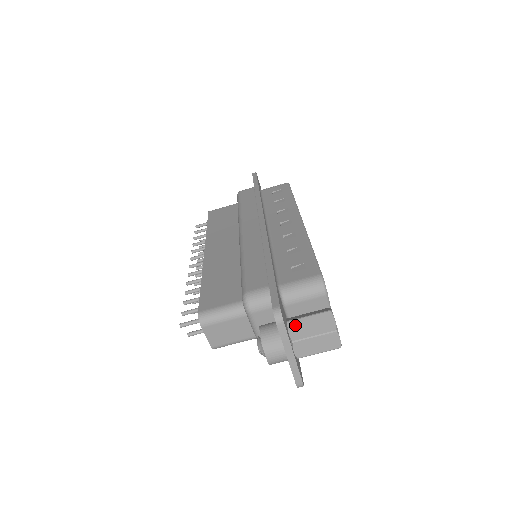
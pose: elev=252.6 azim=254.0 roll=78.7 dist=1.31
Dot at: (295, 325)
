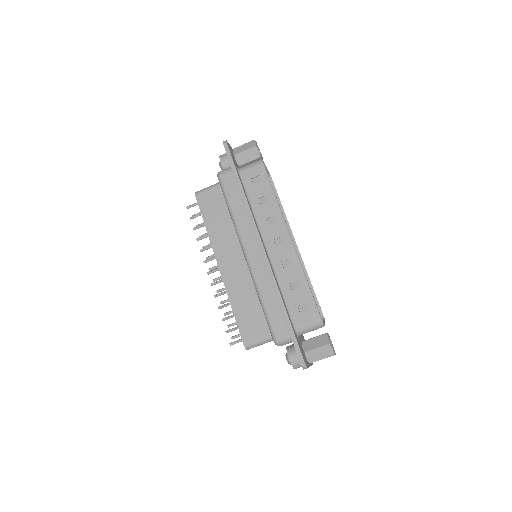
Dot at: (310, 355)
